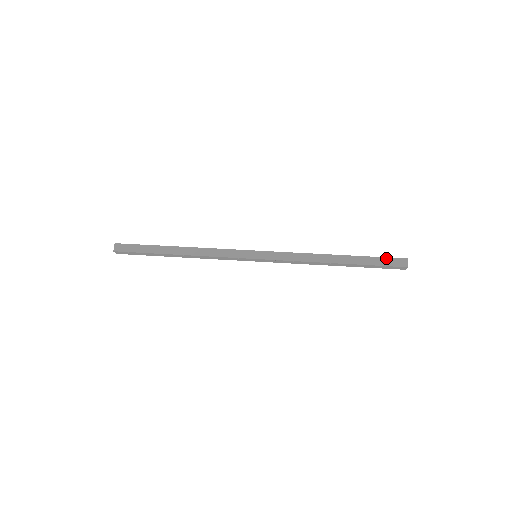
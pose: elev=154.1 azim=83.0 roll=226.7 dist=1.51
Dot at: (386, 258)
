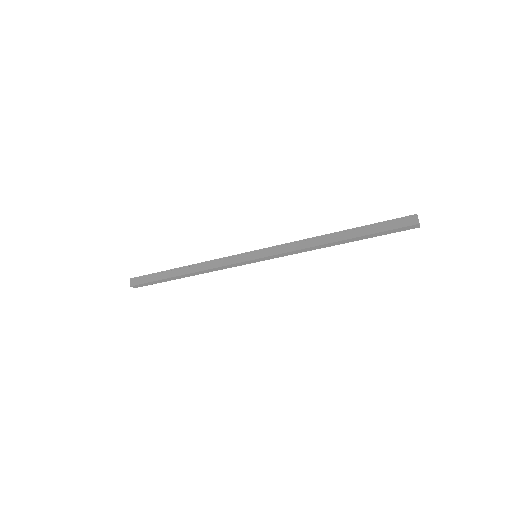
Dot at: occluded
